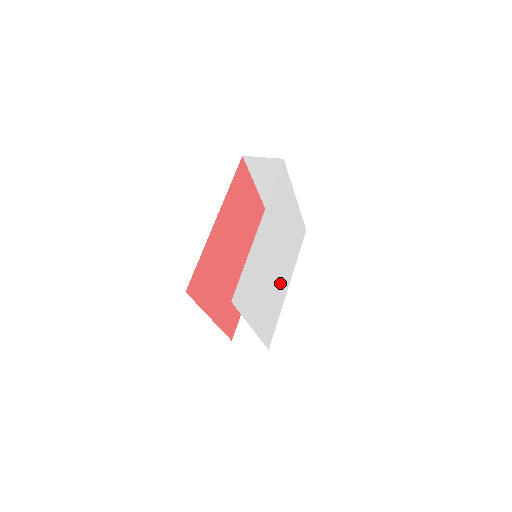
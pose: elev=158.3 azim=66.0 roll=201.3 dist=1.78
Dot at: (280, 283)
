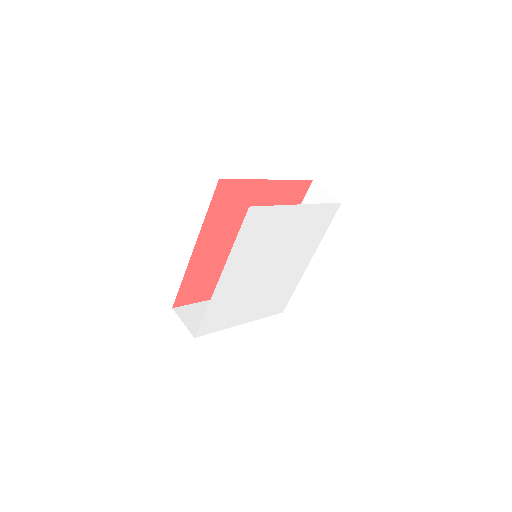
Dot at: (288, 272)
